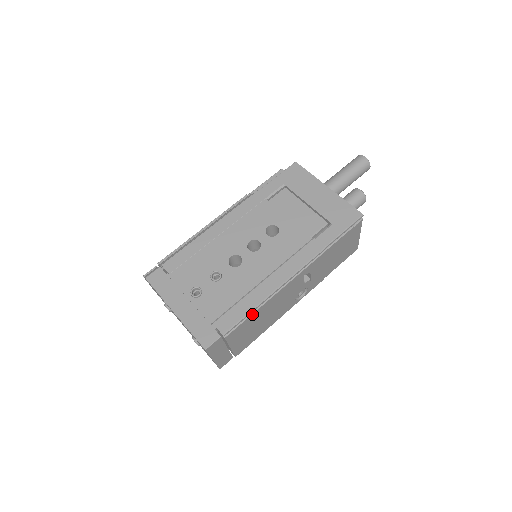
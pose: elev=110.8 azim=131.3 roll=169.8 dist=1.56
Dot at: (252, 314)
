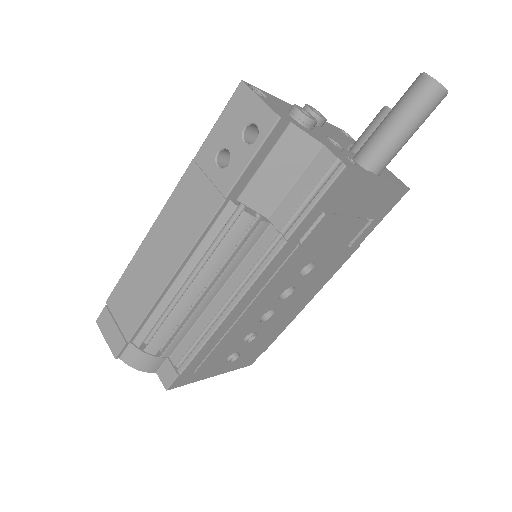
Dot at: occluded
